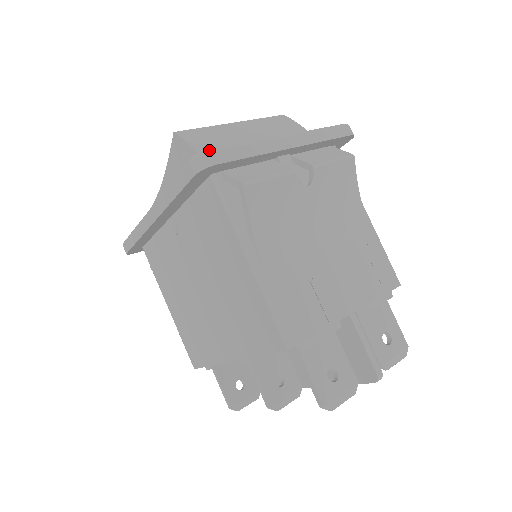
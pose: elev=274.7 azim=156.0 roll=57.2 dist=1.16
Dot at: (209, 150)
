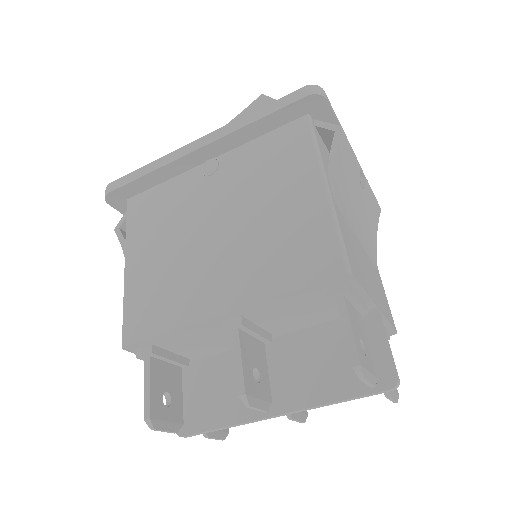
Dot at: (323, 90)
